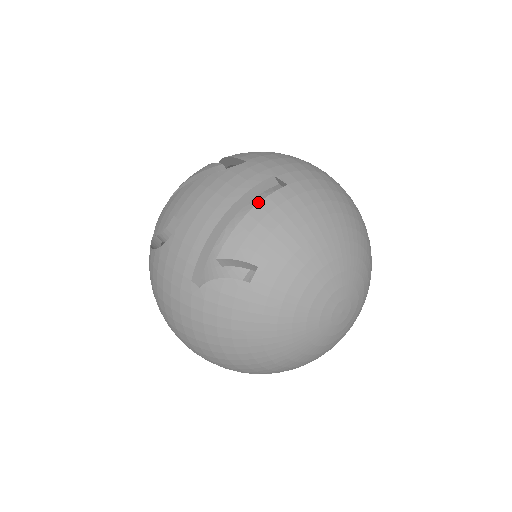
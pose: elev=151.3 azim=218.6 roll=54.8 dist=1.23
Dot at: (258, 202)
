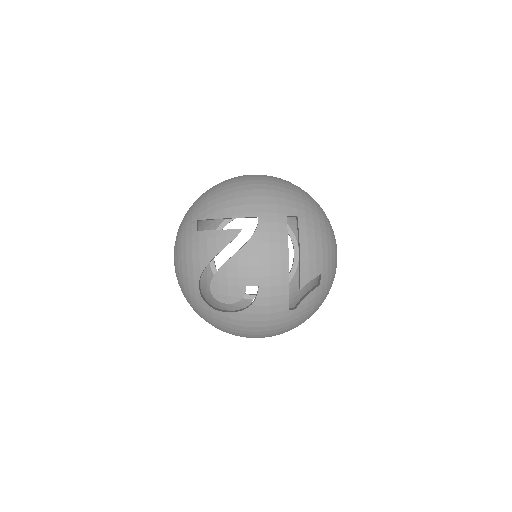
Dot at: occluded
